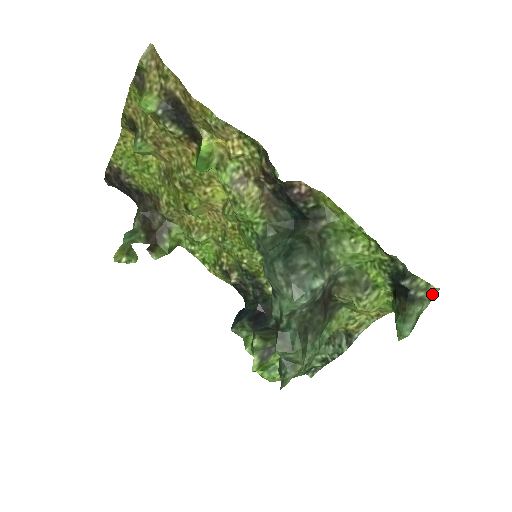
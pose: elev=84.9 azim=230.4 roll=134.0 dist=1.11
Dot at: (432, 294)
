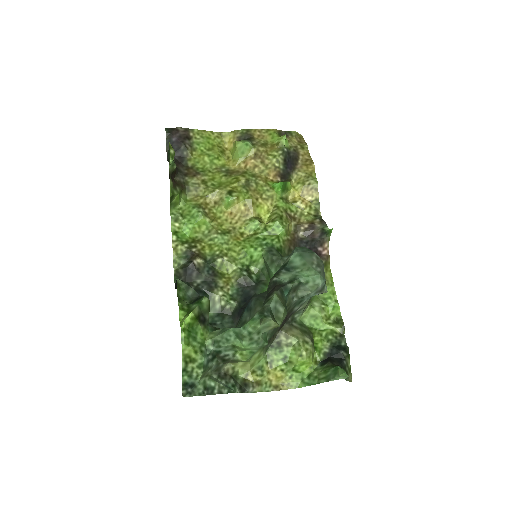
Dot at: (350, 378)
